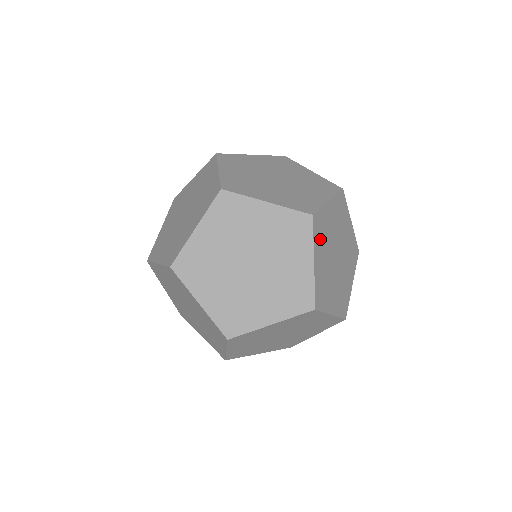
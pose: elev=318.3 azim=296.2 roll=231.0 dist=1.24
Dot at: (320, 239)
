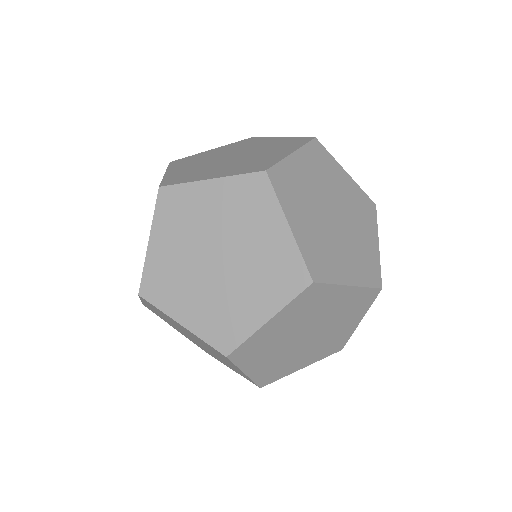
Dot at: (291, 197)
